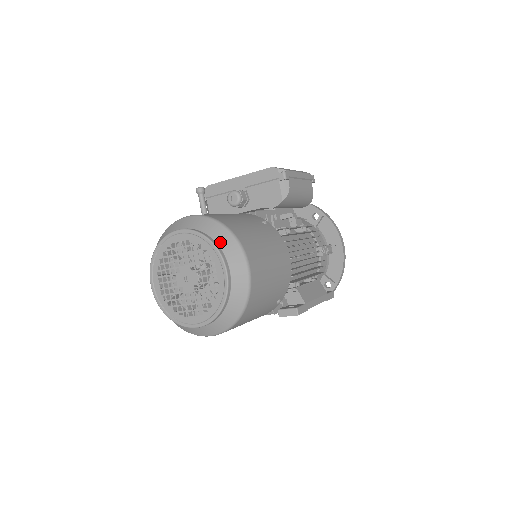
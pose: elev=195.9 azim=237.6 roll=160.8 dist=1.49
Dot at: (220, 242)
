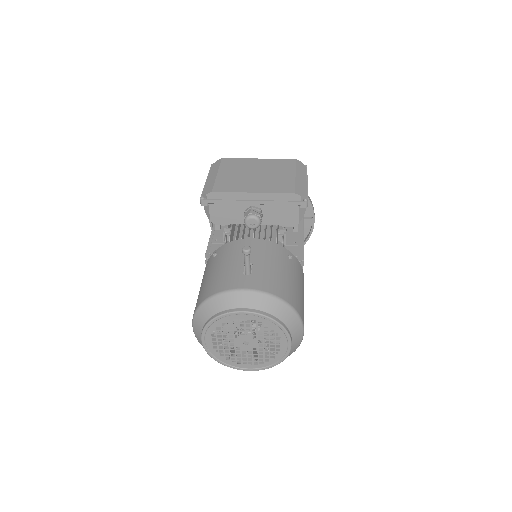
Dot at: (286, 322)
